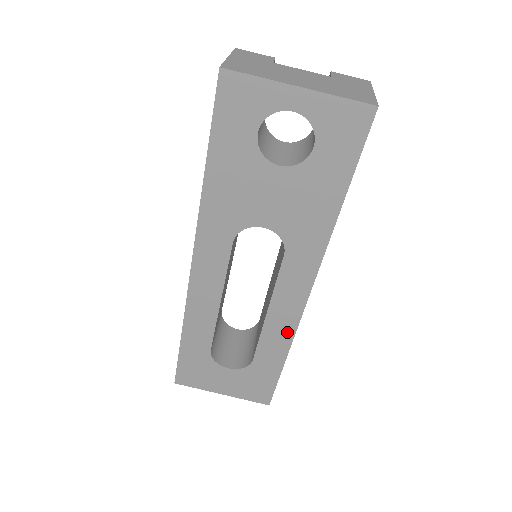
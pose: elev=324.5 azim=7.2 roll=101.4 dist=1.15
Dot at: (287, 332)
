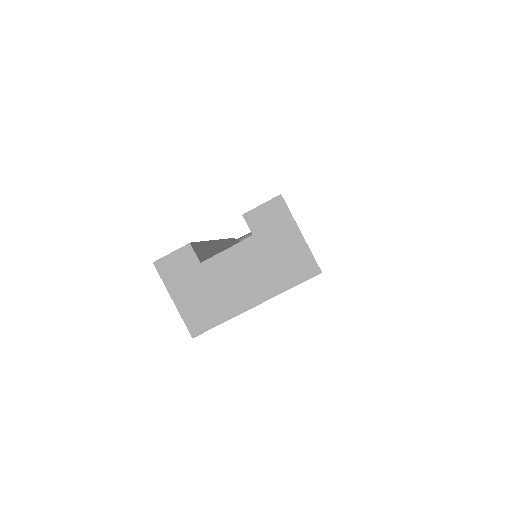
Dot at: occluded
